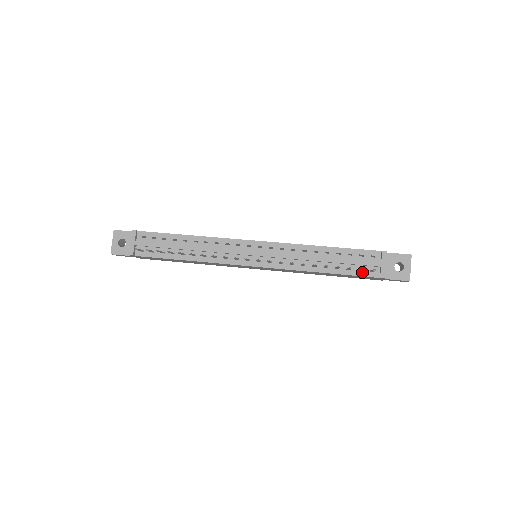
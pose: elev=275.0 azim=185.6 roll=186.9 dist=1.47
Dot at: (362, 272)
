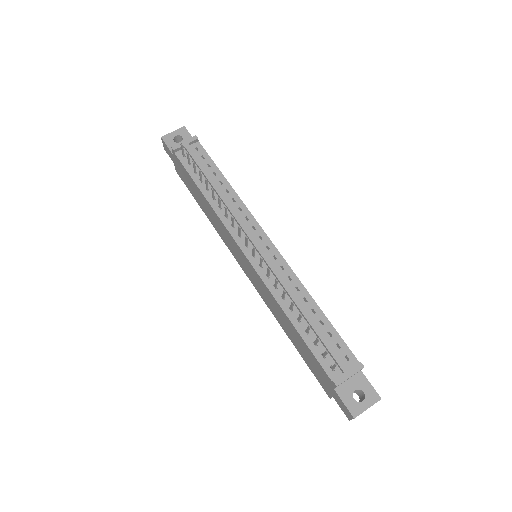
Dot at: (323, 359)
